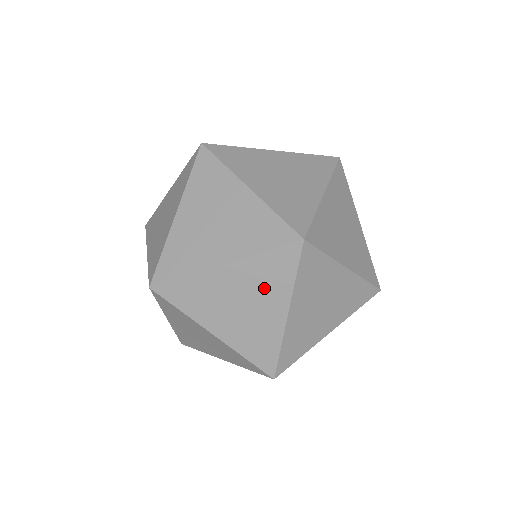
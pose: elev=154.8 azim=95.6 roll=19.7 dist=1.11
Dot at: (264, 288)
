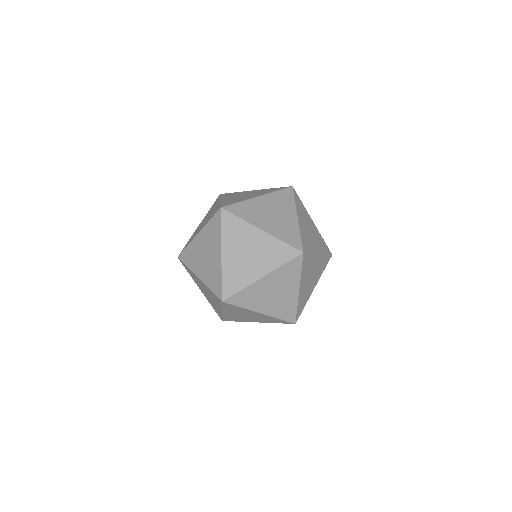
Dot at: (282, 206)
